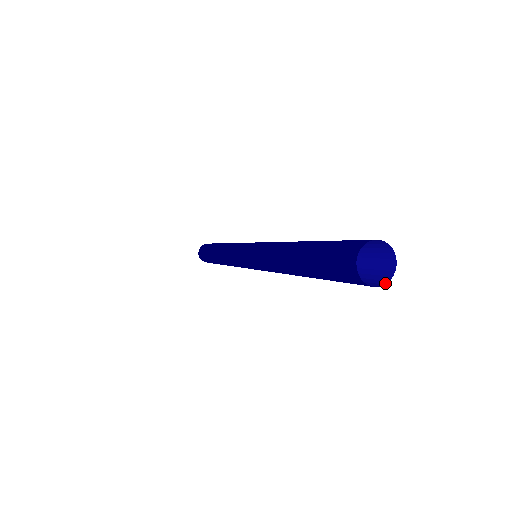
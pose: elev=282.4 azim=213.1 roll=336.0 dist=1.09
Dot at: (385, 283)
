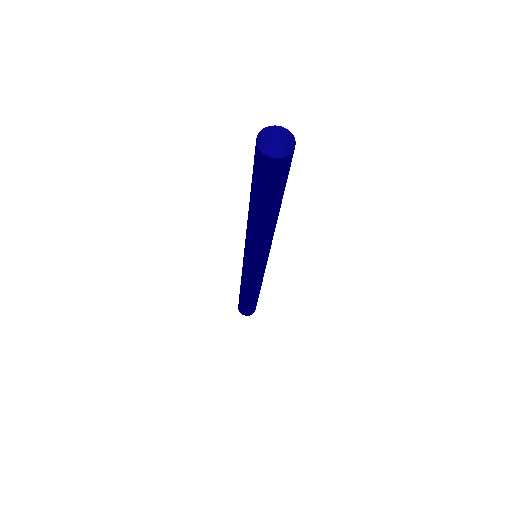
Dot at: (287, 156)
